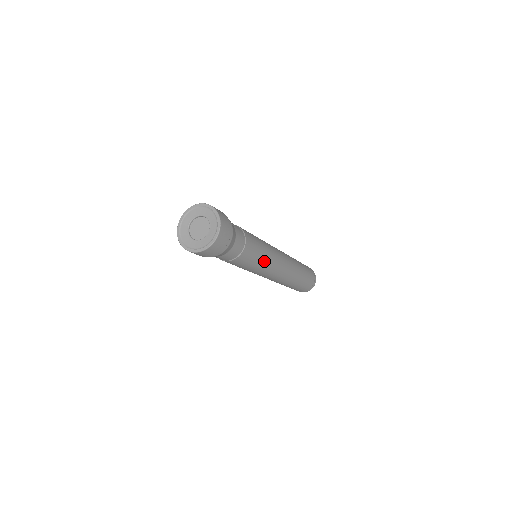
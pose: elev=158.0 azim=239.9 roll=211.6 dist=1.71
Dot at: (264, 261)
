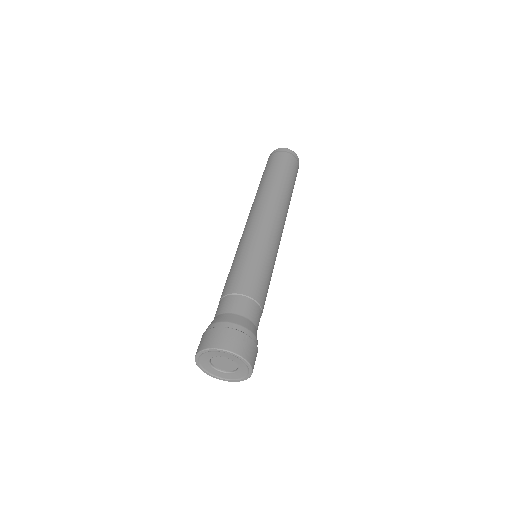
Dot at: (272, 272)
